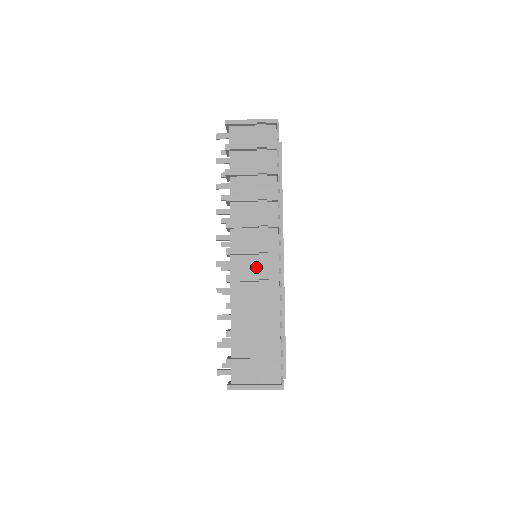
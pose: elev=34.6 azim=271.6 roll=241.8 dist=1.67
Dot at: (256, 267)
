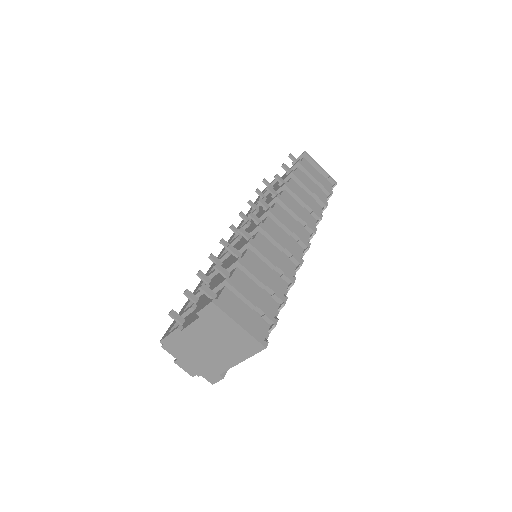
Dot at: (284, 241)
